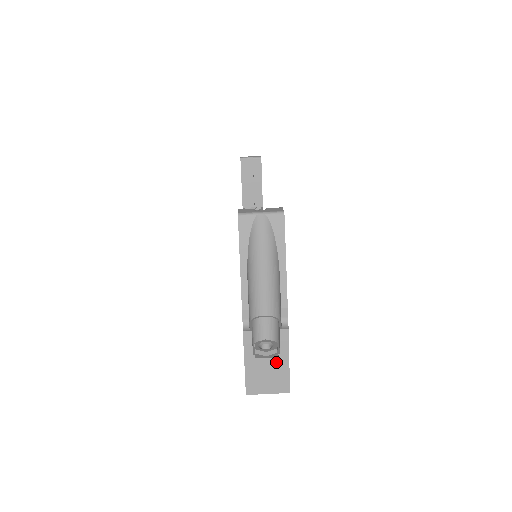
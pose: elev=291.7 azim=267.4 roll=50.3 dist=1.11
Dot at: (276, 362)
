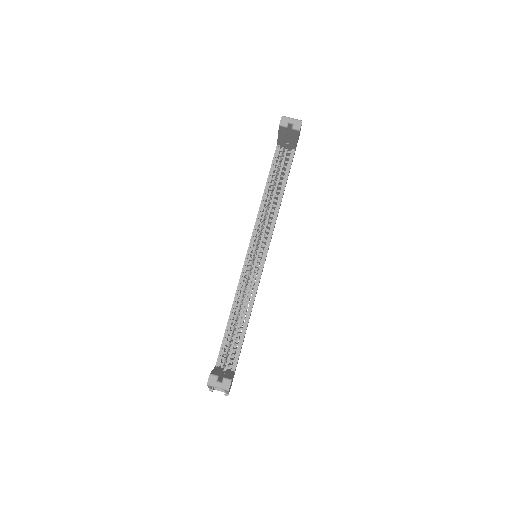
Dot at: (224, 392)
